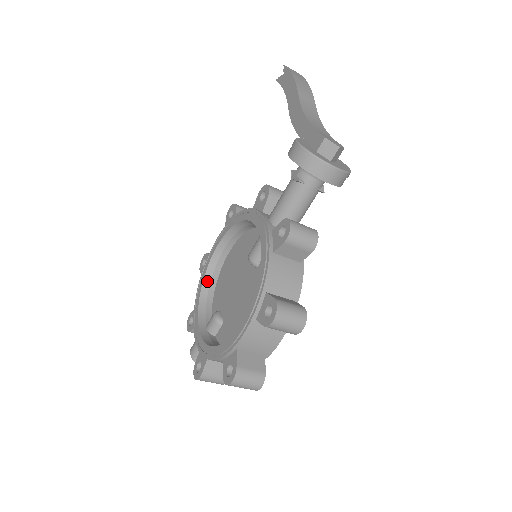
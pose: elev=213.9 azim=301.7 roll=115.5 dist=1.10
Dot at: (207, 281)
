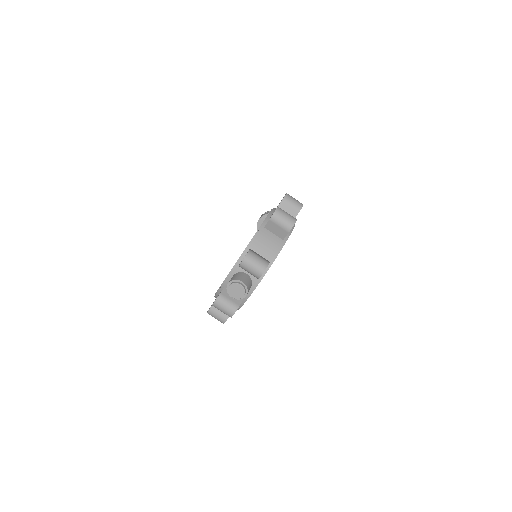
Dot at: occluded
